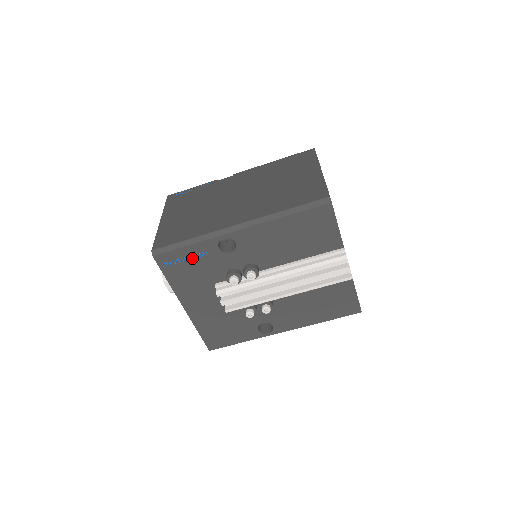
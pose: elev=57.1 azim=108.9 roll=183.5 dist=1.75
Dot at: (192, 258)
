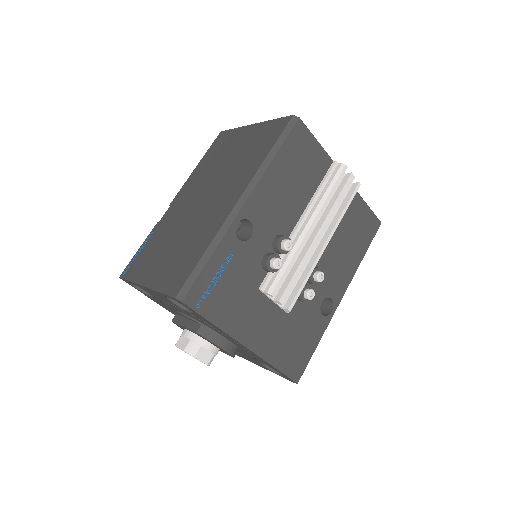
Dot at: (221, 273)
